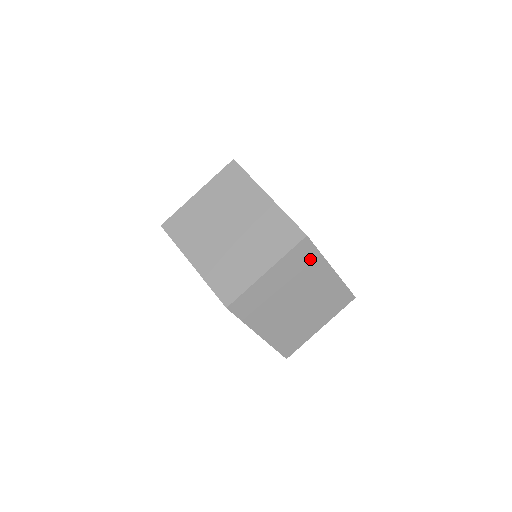
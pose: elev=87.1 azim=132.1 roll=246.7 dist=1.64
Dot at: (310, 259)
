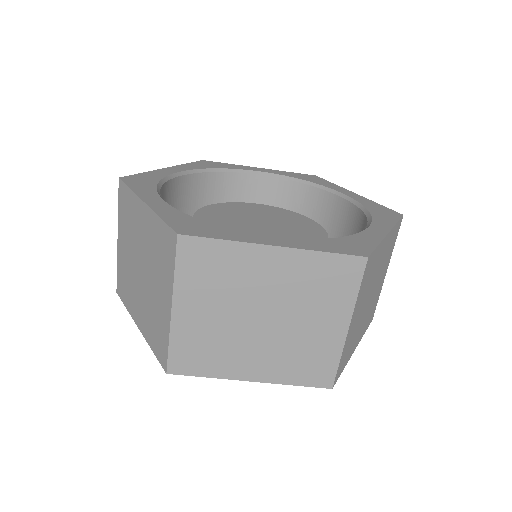
Dot at: (373, 261)
